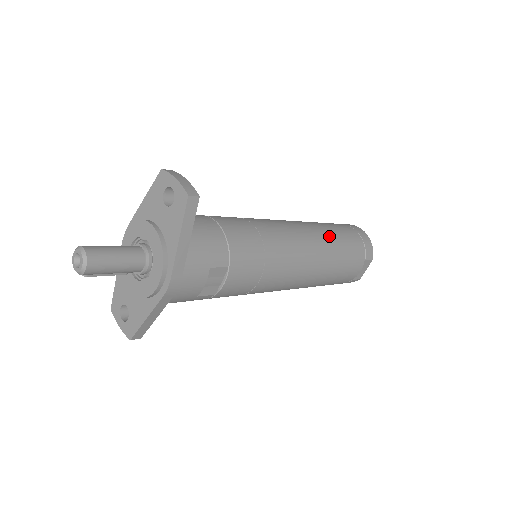
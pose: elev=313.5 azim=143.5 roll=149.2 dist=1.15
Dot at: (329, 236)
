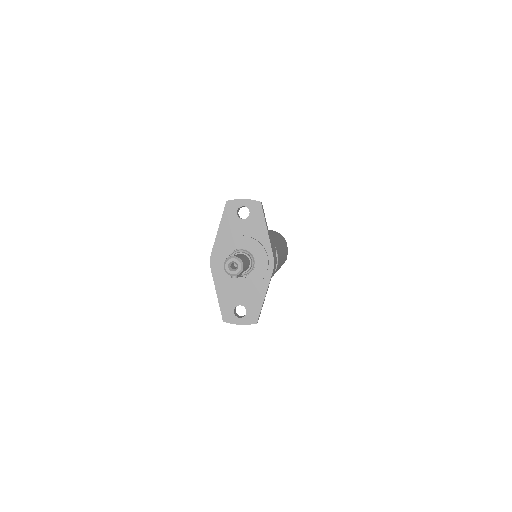
Dot at: occluded
